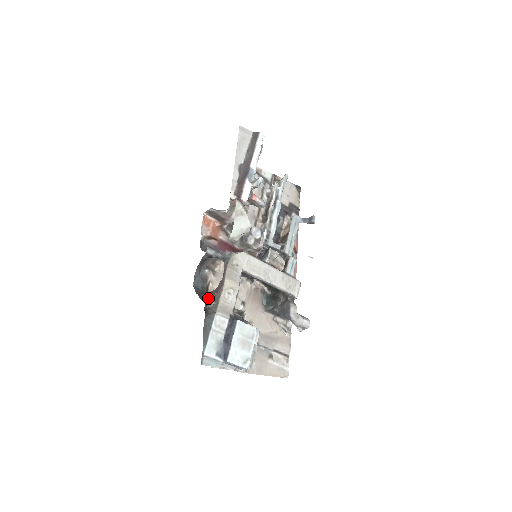
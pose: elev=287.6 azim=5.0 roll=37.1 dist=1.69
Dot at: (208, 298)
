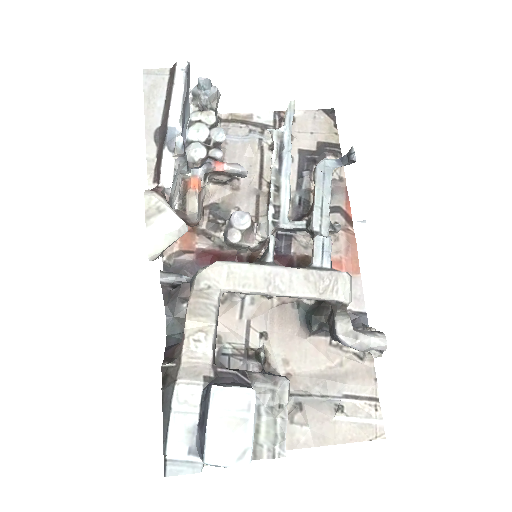
Dot at: (171, 356)
